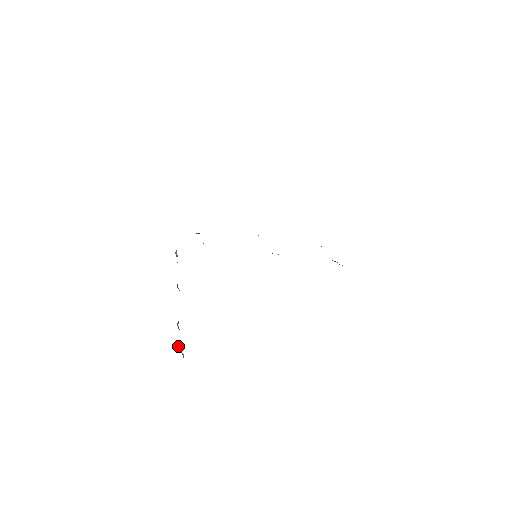
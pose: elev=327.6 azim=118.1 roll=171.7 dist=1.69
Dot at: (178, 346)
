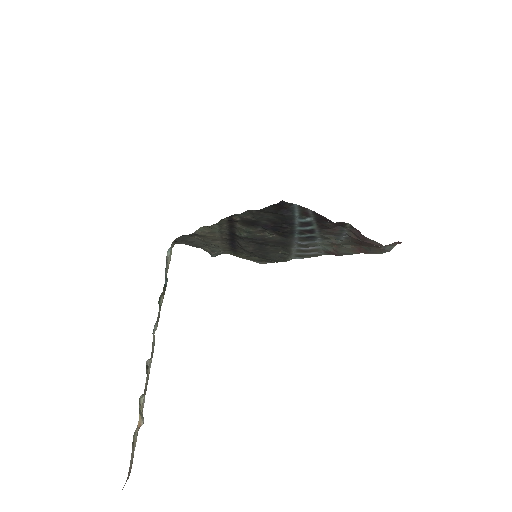
Dot at: (140, 403)
